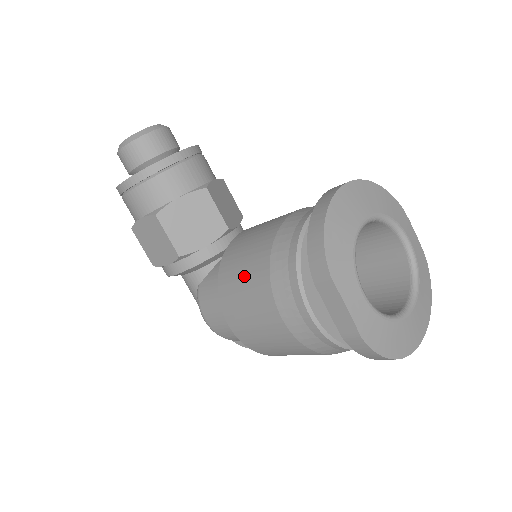
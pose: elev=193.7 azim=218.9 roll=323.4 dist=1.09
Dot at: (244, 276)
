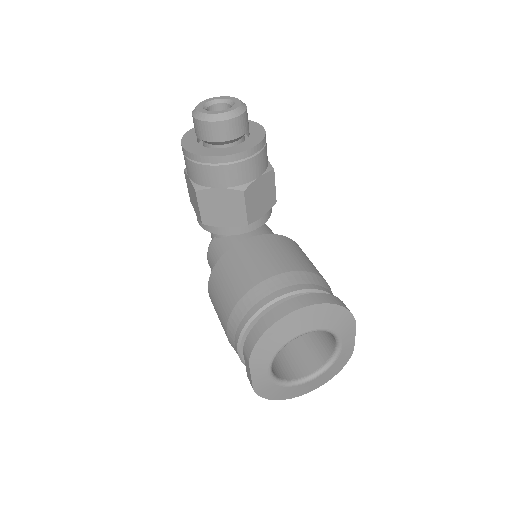
Dot at: (224, 289)
